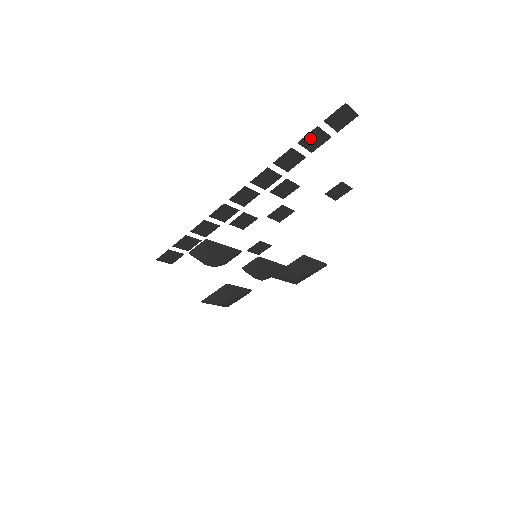
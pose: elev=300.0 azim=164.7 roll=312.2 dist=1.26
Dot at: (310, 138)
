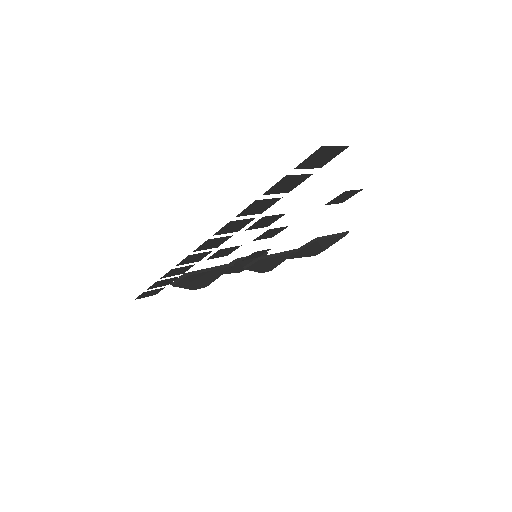
Dot at: (280, 185)
